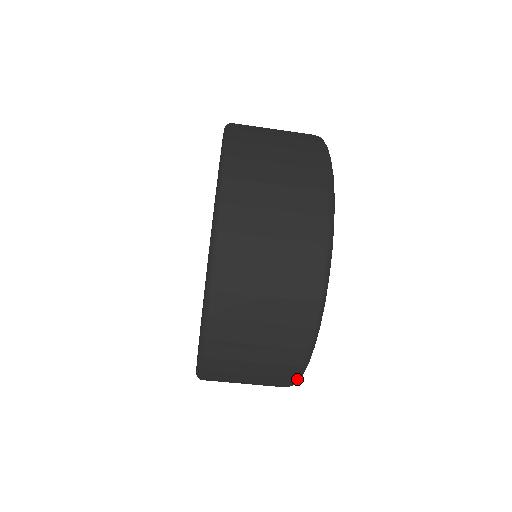
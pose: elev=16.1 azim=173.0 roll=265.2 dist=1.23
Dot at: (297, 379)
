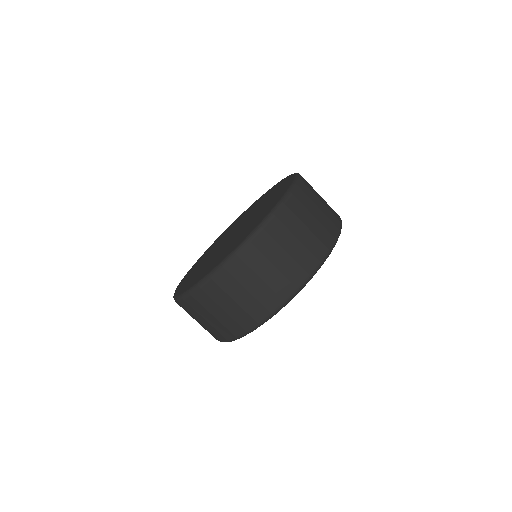
Dot at: (270, 315)
